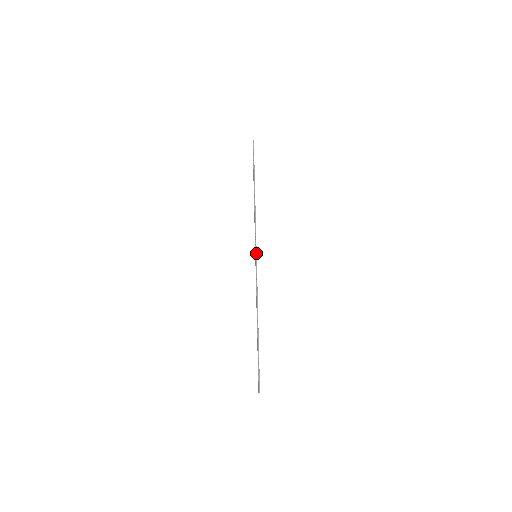
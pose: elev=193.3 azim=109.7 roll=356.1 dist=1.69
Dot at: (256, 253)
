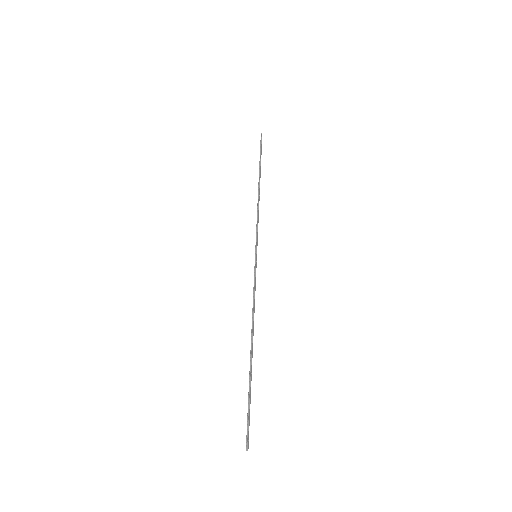
Dot at: (256, 252)
